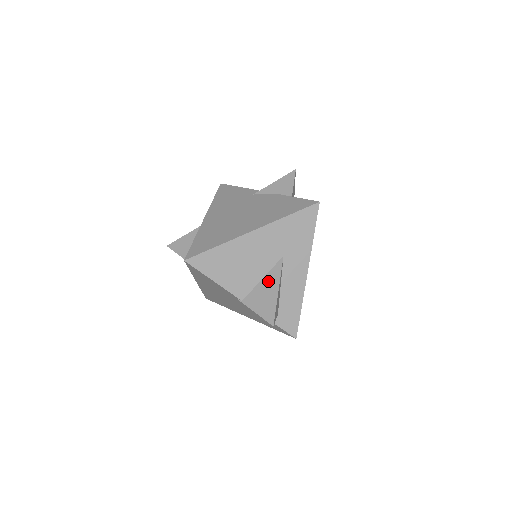
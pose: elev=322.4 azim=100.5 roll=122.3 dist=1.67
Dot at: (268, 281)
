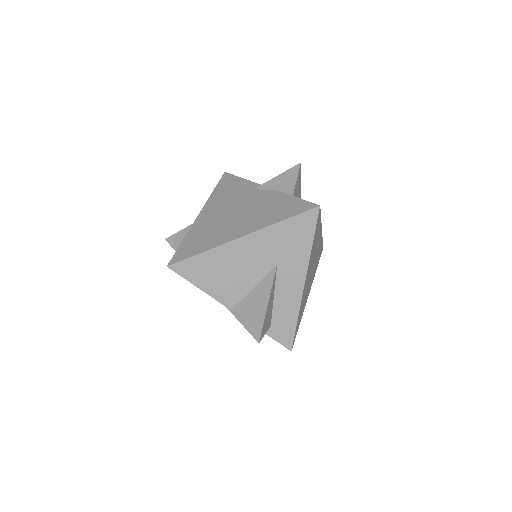
Dot at: (259, 291)
